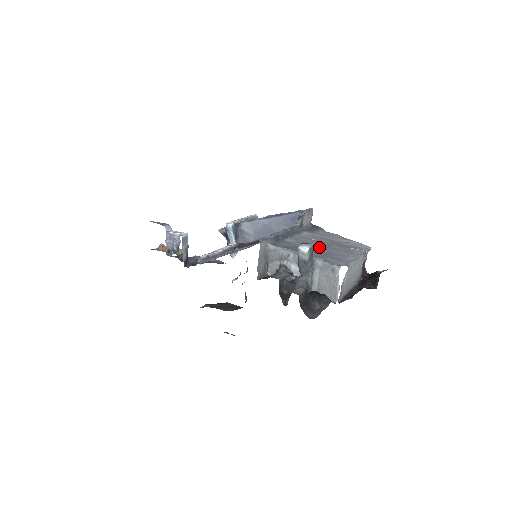
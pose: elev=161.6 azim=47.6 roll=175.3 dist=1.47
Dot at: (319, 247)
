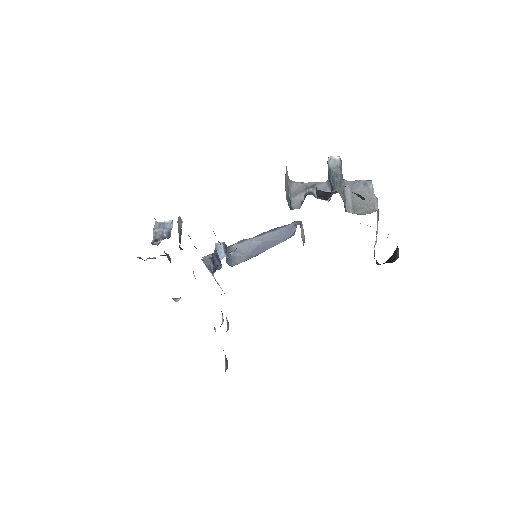
Dot at: occluded
